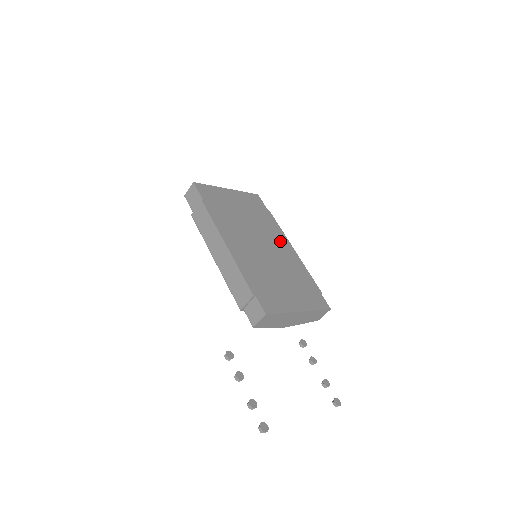
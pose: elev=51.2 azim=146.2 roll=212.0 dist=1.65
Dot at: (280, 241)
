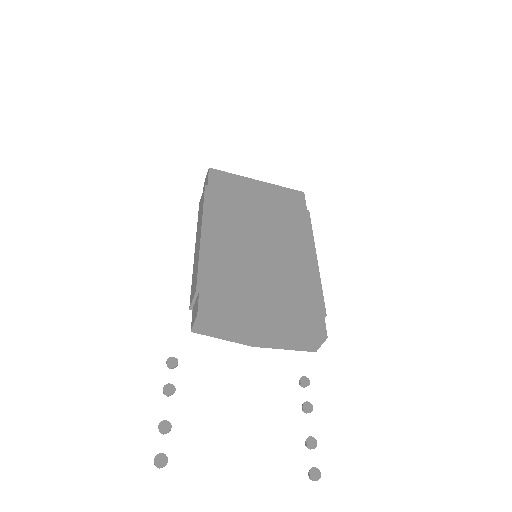
Dot at: (299, 244)
